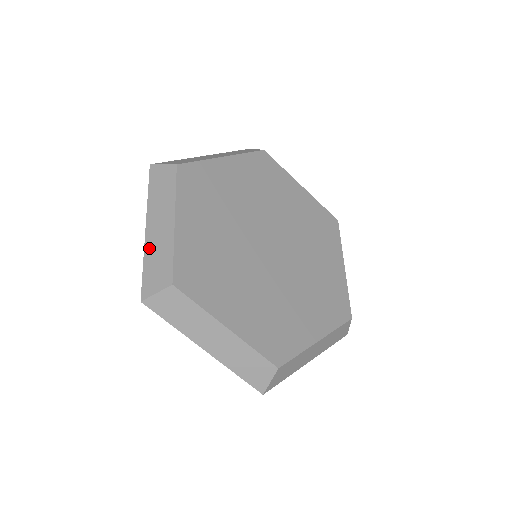
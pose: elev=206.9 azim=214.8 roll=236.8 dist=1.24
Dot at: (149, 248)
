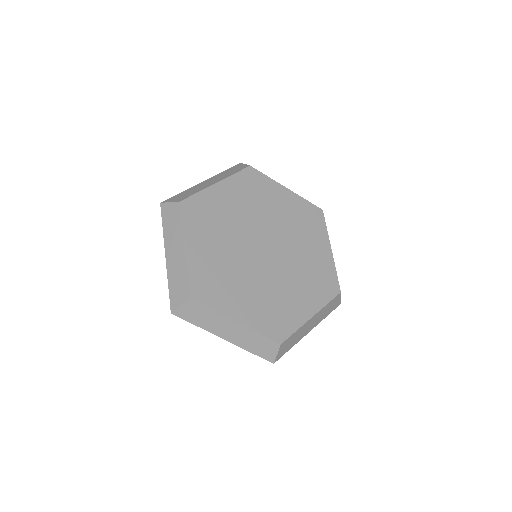
Dot at: (170, 272)
